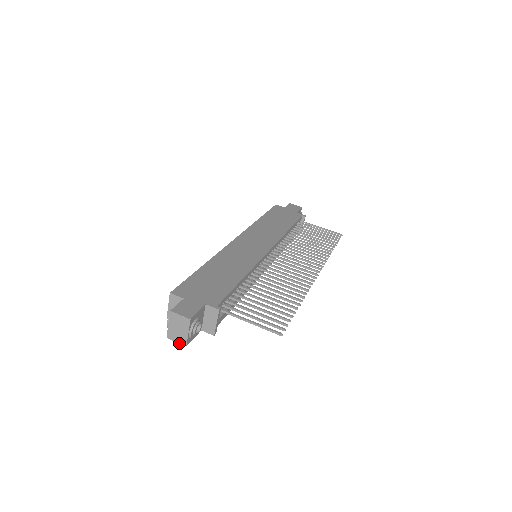
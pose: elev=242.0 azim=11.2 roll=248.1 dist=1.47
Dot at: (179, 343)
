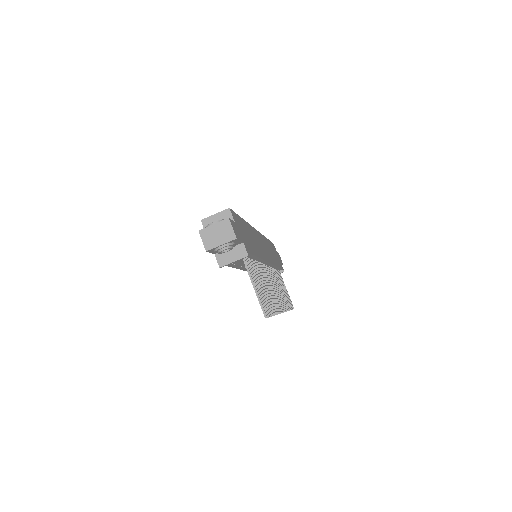
Dot at: (204, 244)
